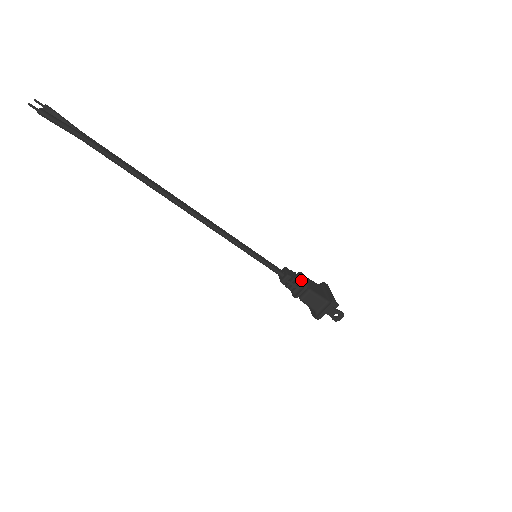
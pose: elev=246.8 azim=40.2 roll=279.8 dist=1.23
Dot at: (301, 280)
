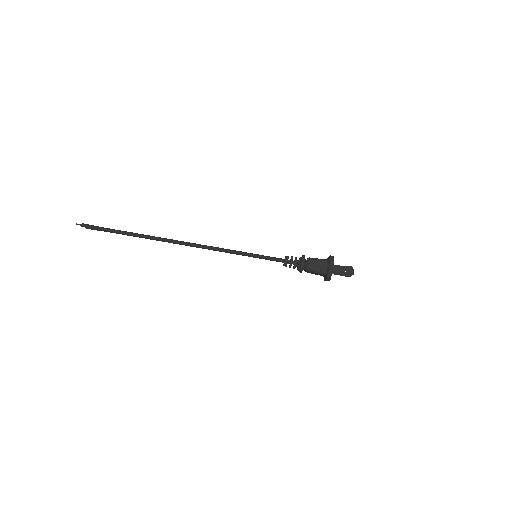
Dot at: (300, 257)
